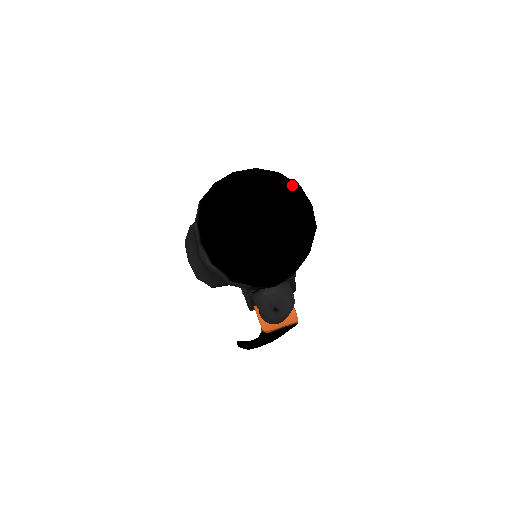
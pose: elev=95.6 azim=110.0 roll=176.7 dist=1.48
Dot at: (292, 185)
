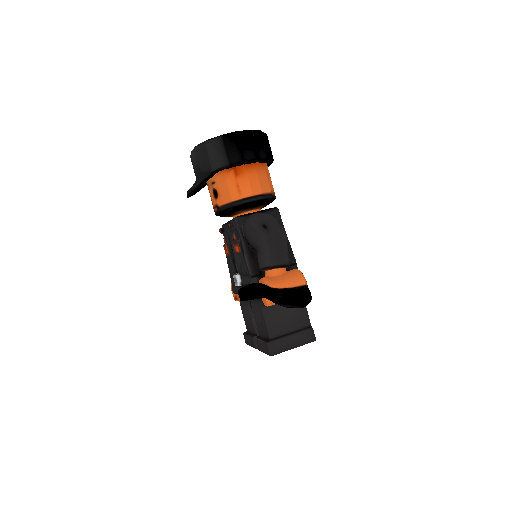
Dot at: occluded
